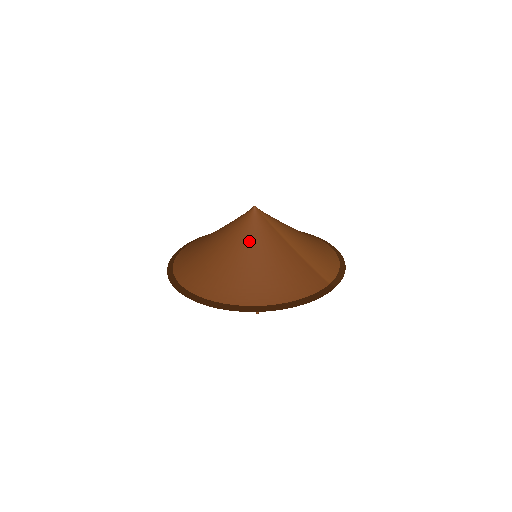
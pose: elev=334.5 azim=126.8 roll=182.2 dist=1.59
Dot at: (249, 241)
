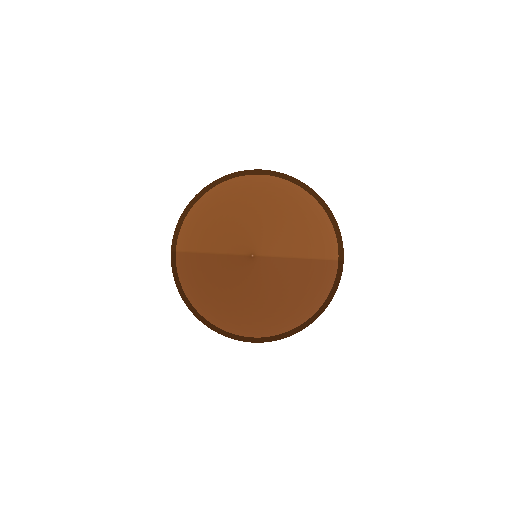
Dot at: (266, 285)
